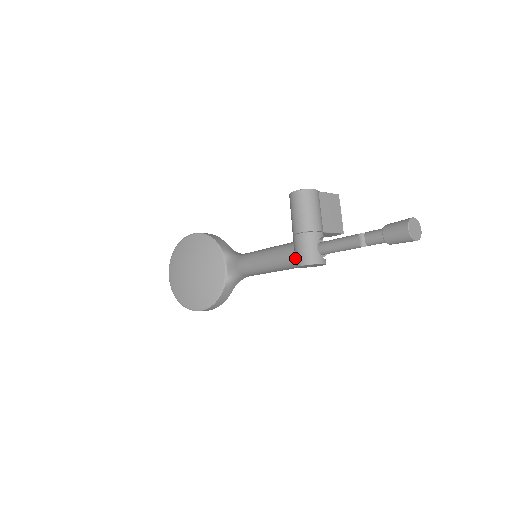
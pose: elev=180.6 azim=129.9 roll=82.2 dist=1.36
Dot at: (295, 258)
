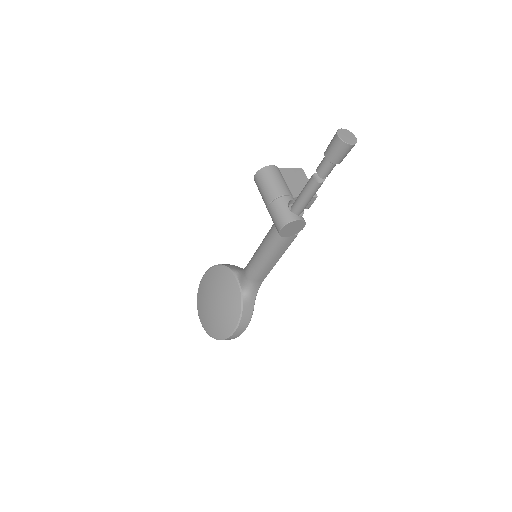
Dot at: occluded
